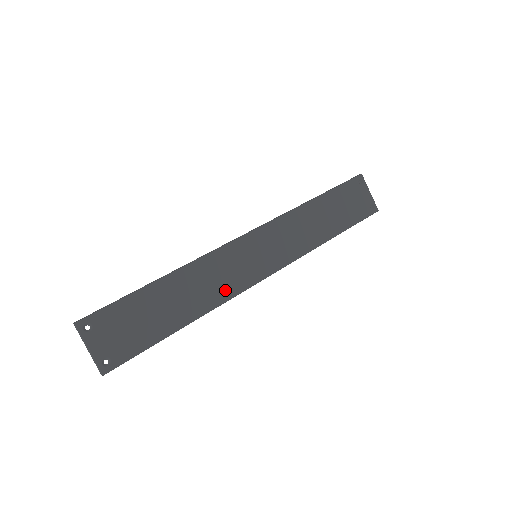
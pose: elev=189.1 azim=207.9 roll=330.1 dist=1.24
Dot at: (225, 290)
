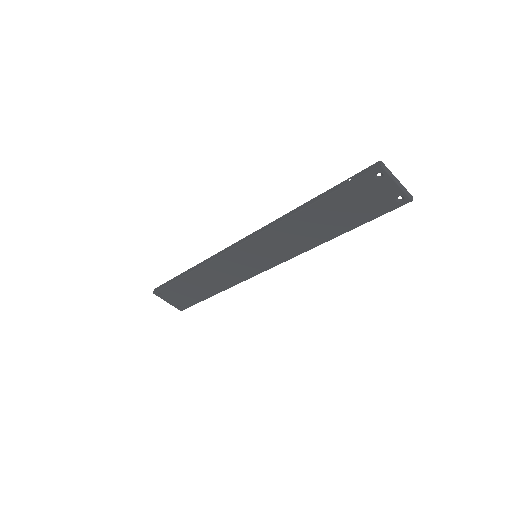
Dot at: (237, 277)
